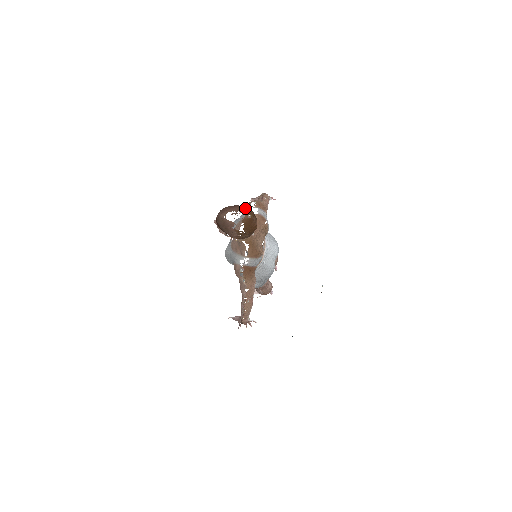
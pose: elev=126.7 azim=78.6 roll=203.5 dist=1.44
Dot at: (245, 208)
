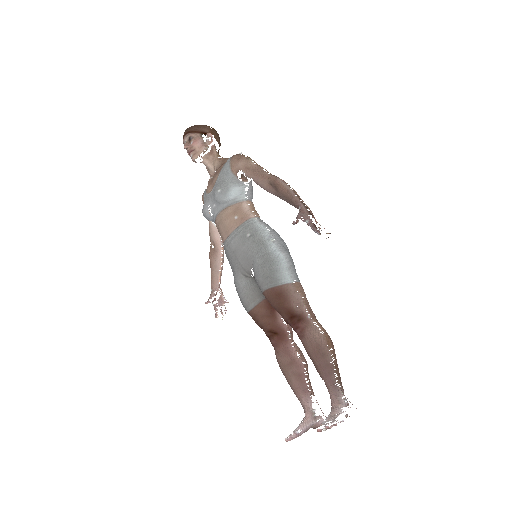
Dot at: occluded
